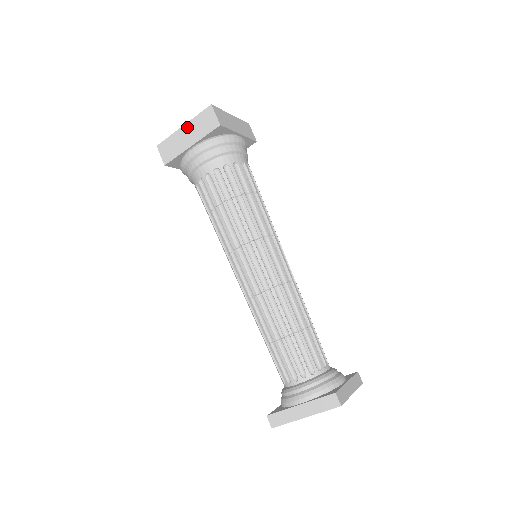
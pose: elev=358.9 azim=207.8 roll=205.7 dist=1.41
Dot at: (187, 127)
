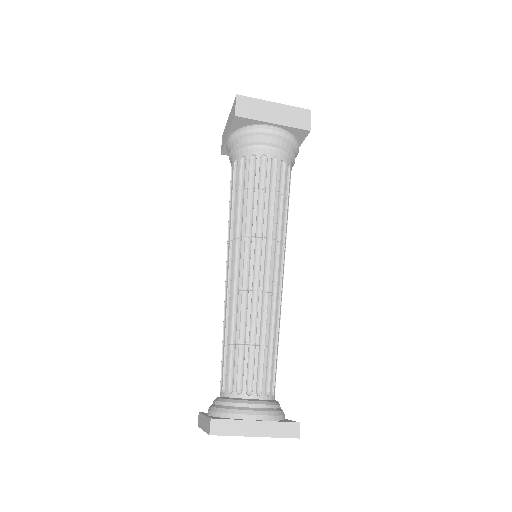
Dot at: (229, 118)
